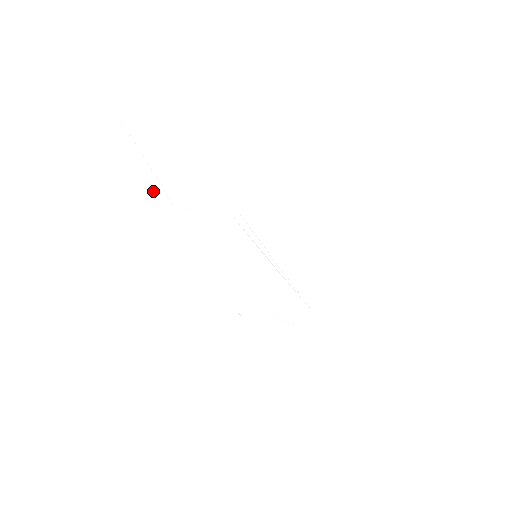
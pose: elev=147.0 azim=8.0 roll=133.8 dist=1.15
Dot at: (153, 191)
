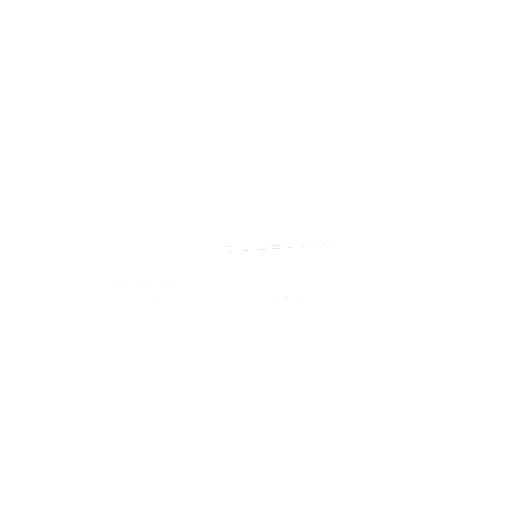
Dot at: (157, 292)
